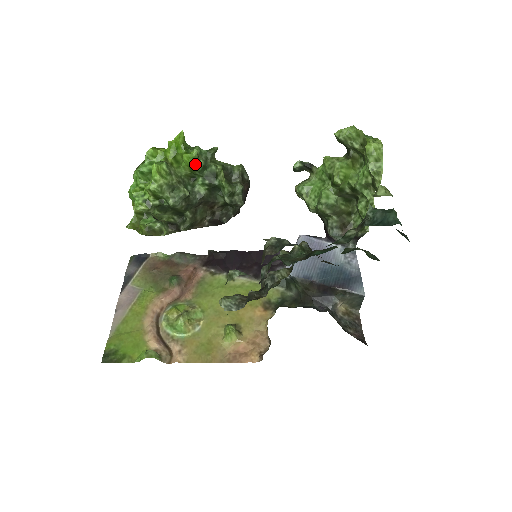
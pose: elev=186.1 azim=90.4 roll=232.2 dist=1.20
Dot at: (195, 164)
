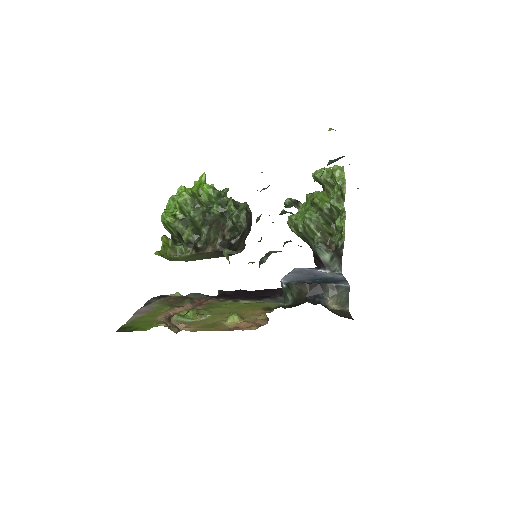
Dot at: (212, 191)
